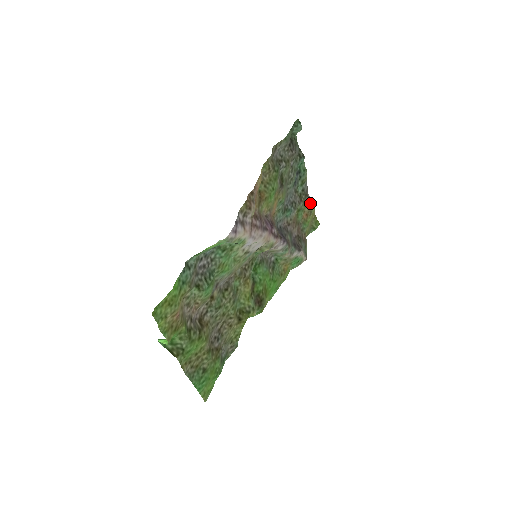
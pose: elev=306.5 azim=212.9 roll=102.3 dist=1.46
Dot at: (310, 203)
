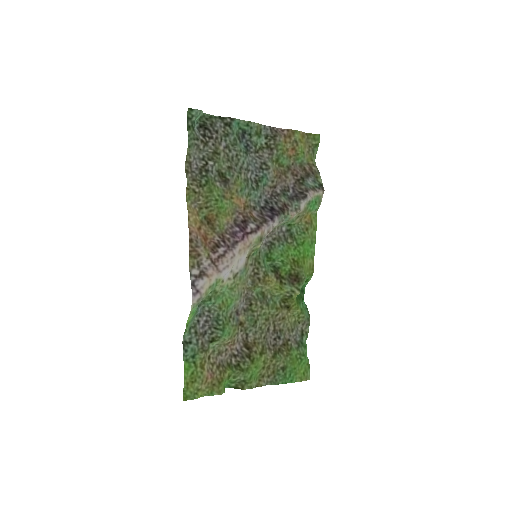
Dot at: (287, 135)
